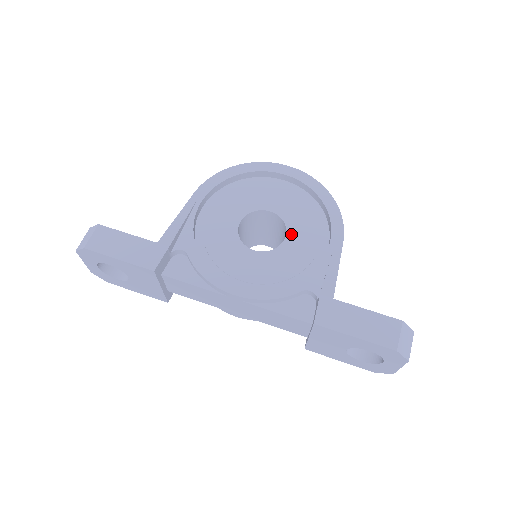
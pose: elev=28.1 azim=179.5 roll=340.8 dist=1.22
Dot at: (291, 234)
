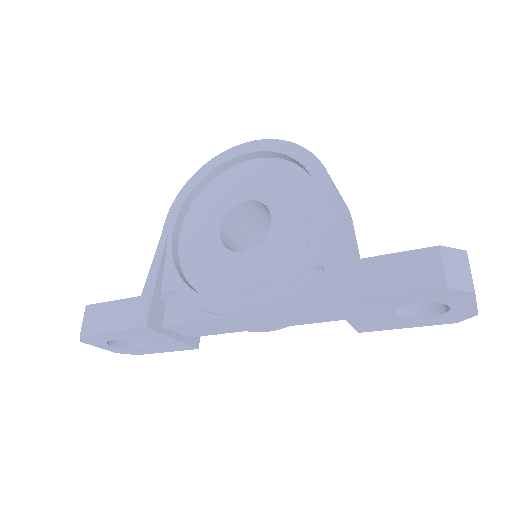
Dot at: (276, 213)
